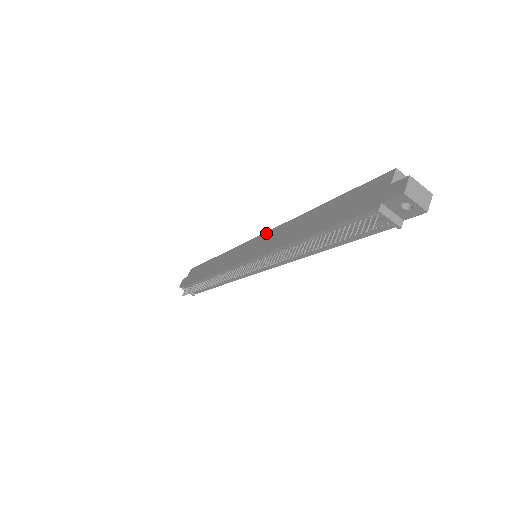
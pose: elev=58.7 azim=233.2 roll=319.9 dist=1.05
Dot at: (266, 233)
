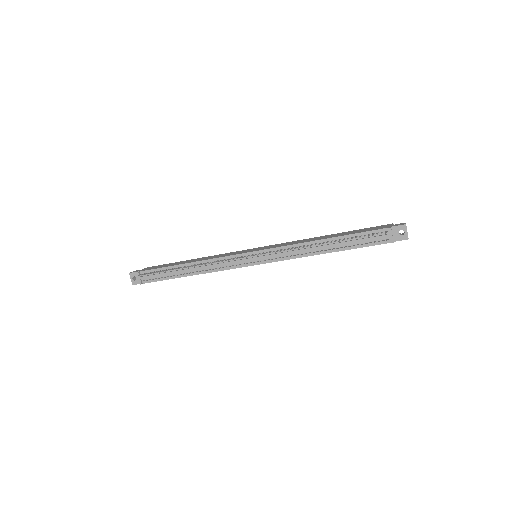
Dot at: occluded
